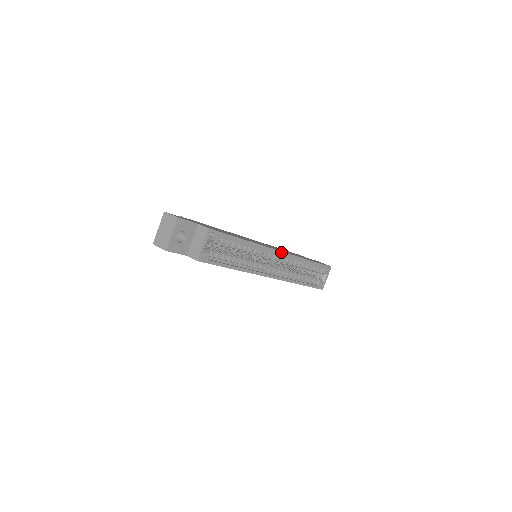
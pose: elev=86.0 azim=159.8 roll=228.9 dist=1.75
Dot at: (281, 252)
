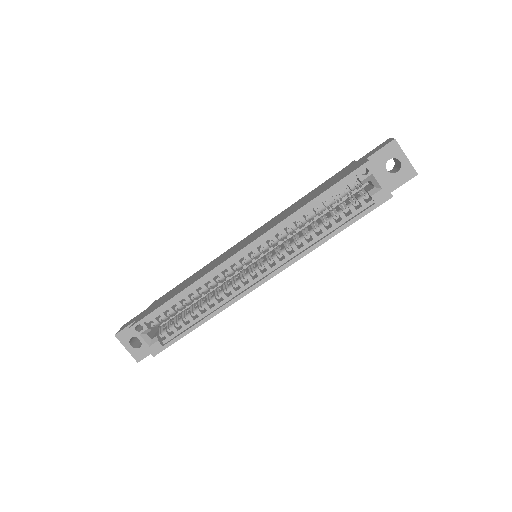
Dot at: (242, 250)
